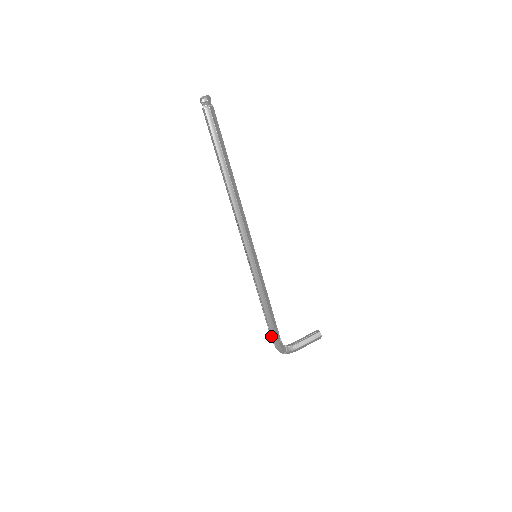
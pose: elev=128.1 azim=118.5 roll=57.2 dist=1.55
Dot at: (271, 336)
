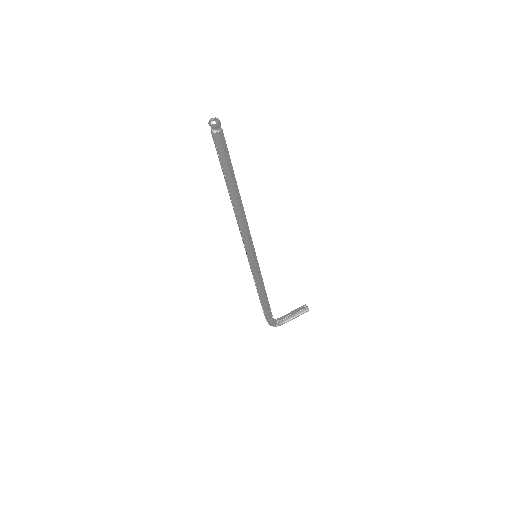
Dot at: (264, 315)
